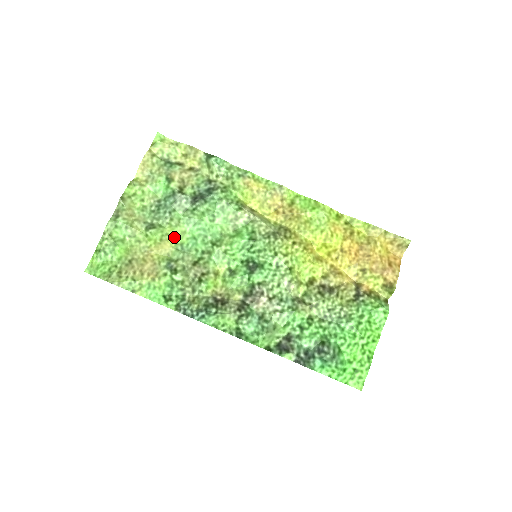
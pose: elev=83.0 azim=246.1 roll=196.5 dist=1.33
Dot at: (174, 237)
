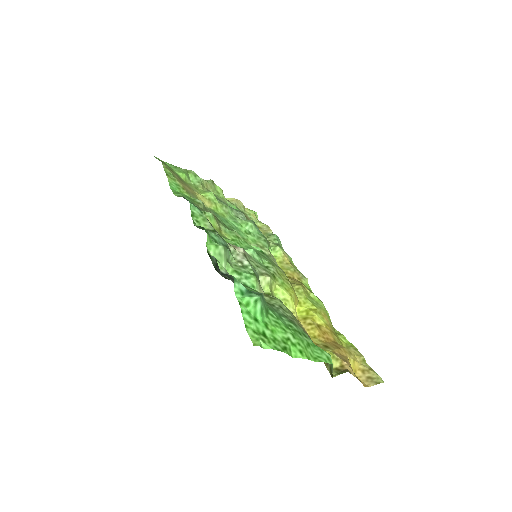
Dot at: (216, 209)
